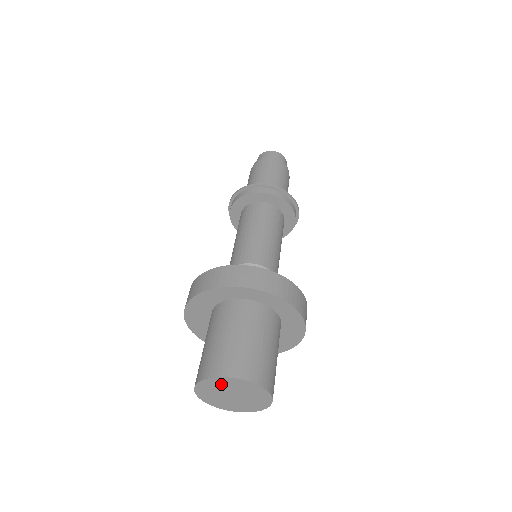
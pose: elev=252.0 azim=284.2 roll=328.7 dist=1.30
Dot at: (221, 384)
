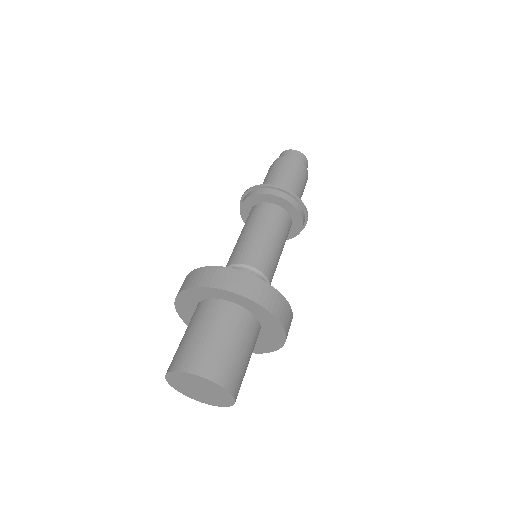
Dot at: (184, 378)
